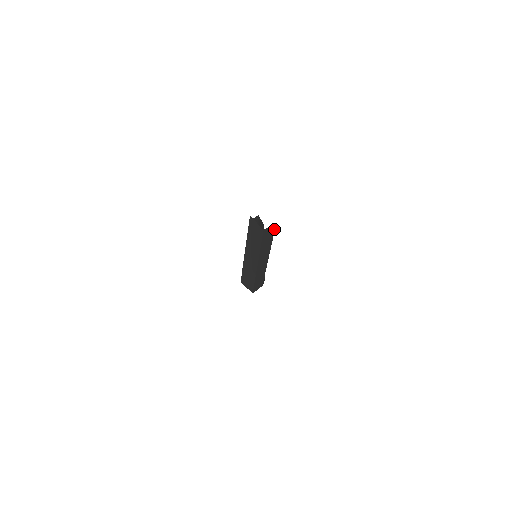
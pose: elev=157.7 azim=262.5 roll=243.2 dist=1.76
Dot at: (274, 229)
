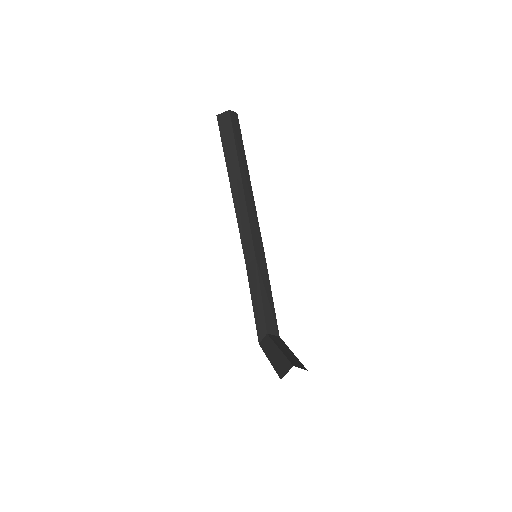
Dot at: (304, 368)
